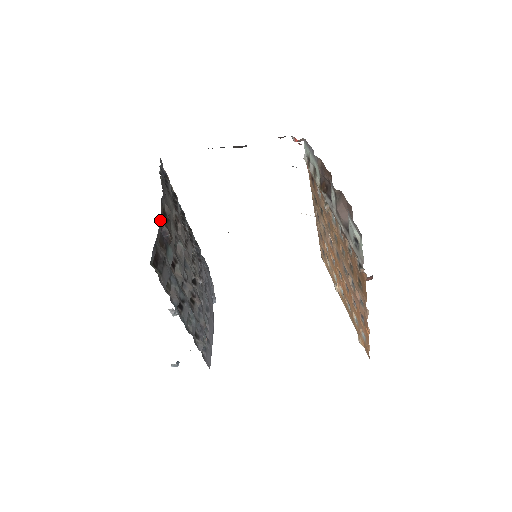
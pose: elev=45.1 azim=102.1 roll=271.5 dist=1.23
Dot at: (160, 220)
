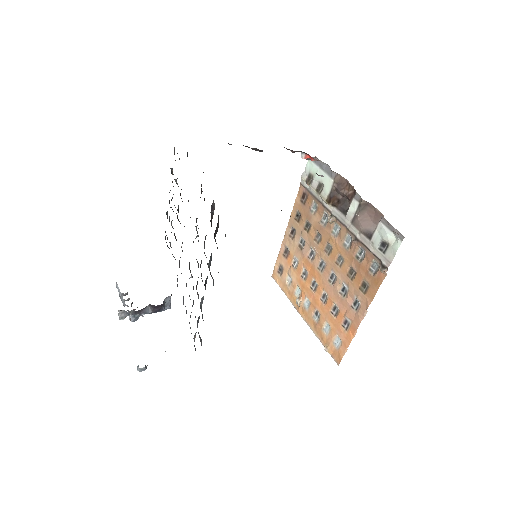
Dot at: occluded
